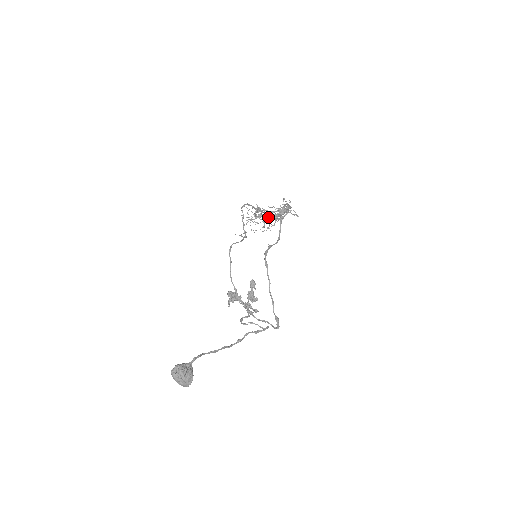
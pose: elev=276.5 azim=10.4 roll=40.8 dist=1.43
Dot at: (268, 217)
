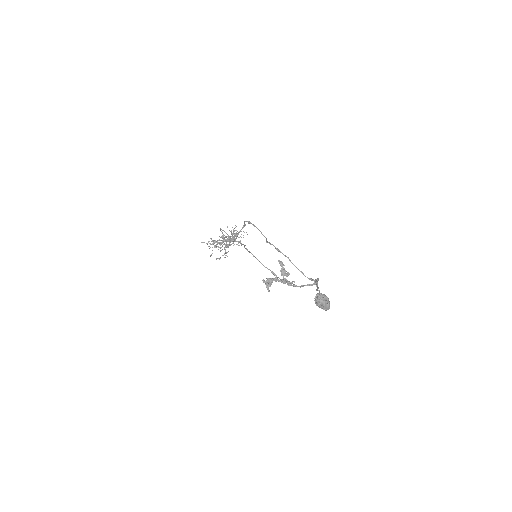
Dot at: (226, 243)
